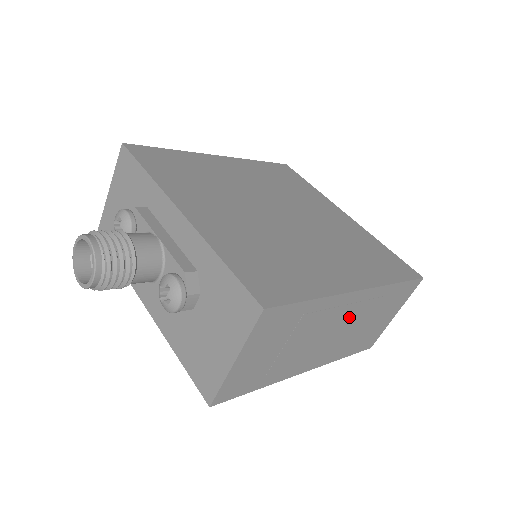
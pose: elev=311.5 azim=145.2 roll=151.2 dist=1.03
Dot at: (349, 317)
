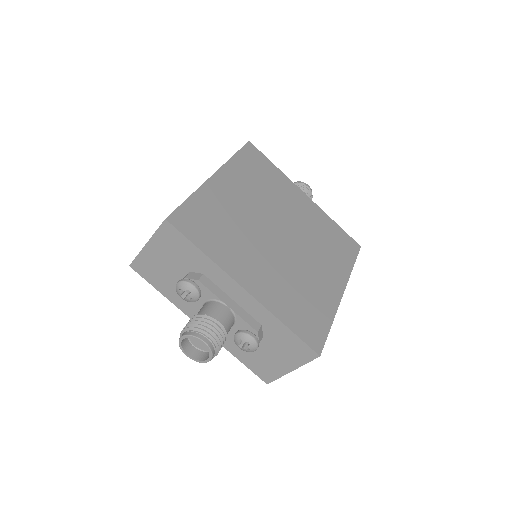
Dot at: occluded
